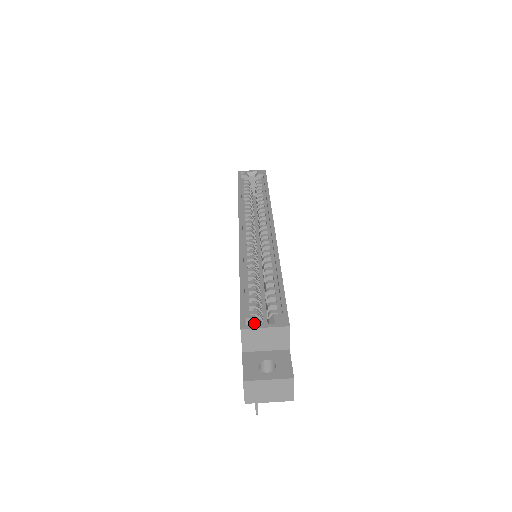
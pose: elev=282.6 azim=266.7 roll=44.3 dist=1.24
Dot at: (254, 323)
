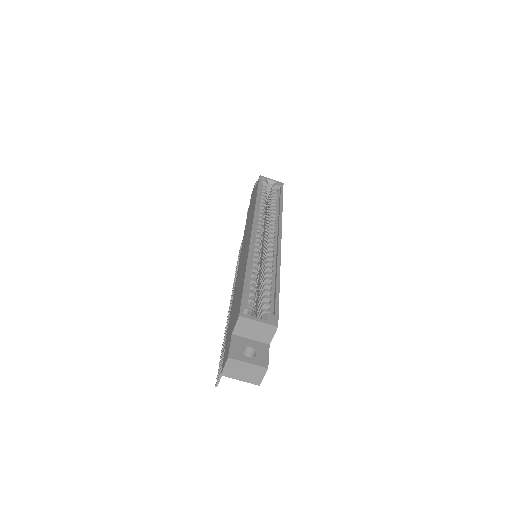
Dot at: (251, 315)
